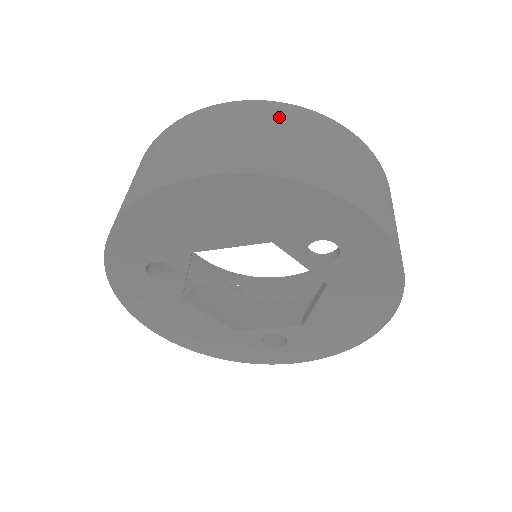
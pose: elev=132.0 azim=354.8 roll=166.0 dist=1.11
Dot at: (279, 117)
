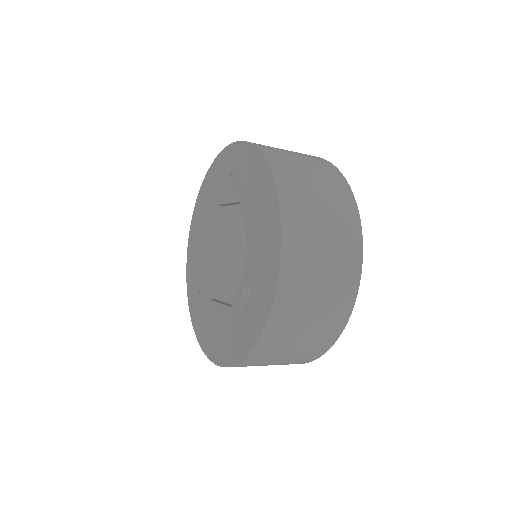
Dot at: occluded
